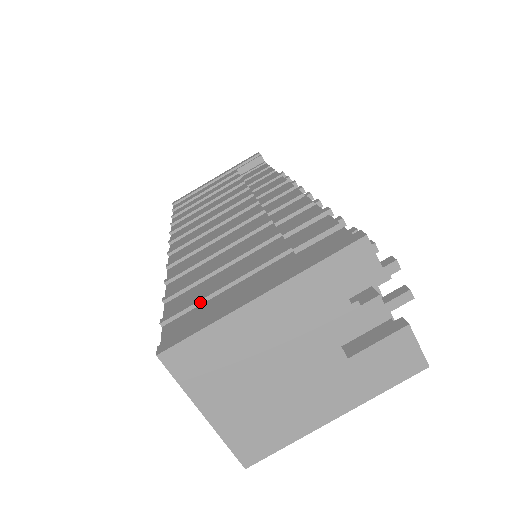
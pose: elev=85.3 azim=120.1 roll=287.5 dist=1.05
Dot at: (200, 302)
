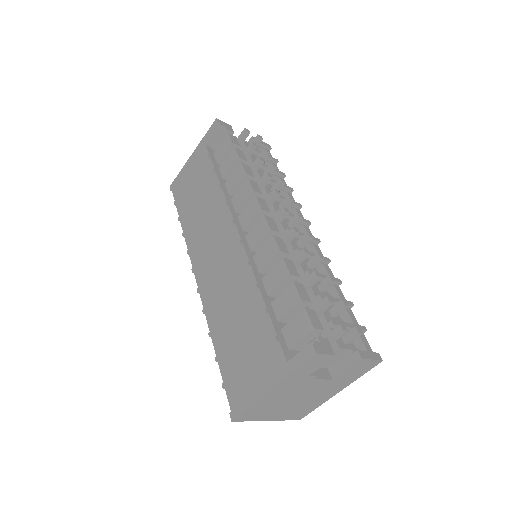
Dot at: (239, 375)
